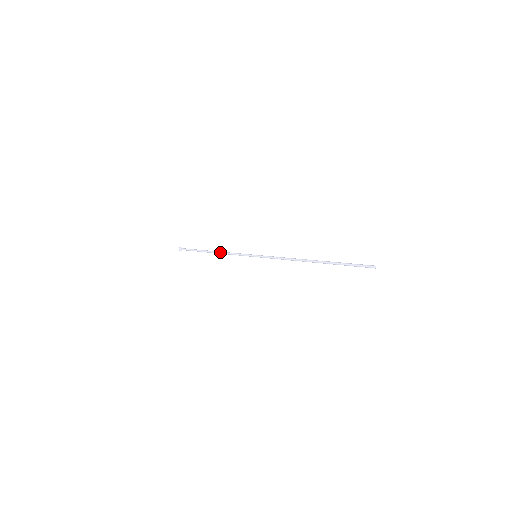
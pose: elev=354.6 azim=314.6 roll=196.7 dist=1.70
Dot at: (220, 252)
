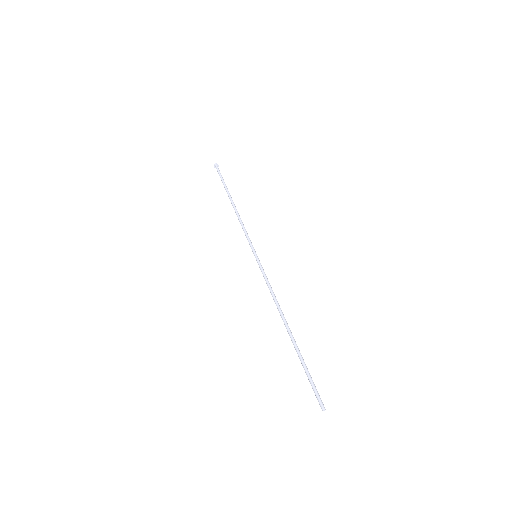
Dot at: (236, 213)
